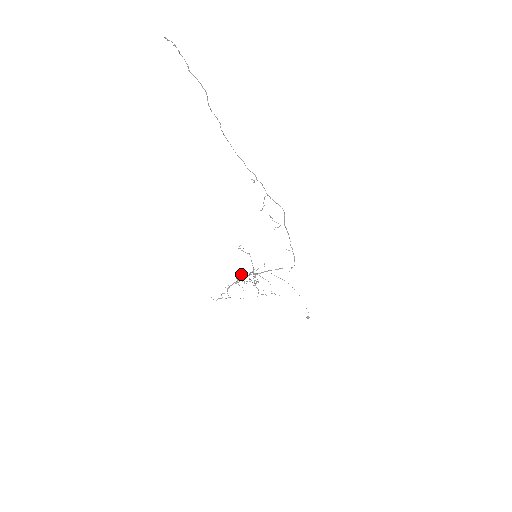
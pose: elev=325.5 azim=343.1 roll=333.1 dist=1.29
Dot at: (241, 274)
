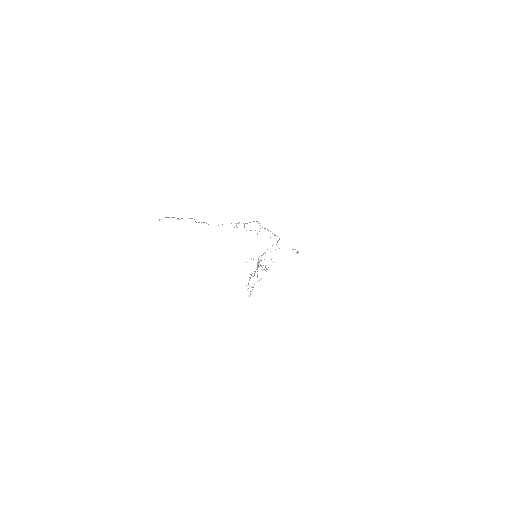
Dot at: occluded
